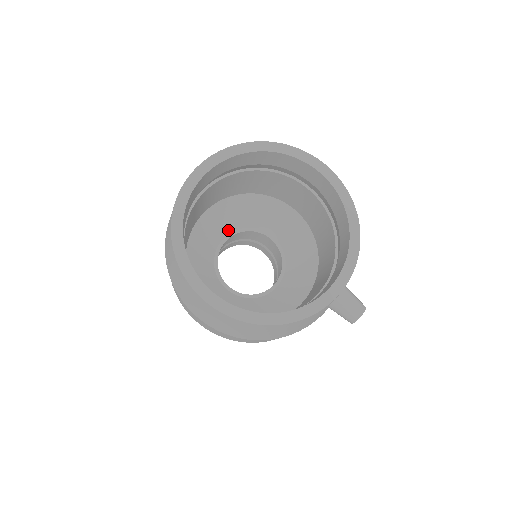
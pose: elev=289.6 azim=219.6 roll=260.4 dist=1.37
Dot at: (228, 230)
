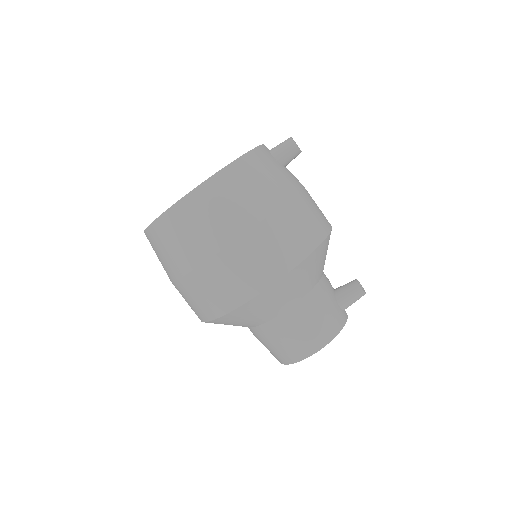
Dot at: occluded
